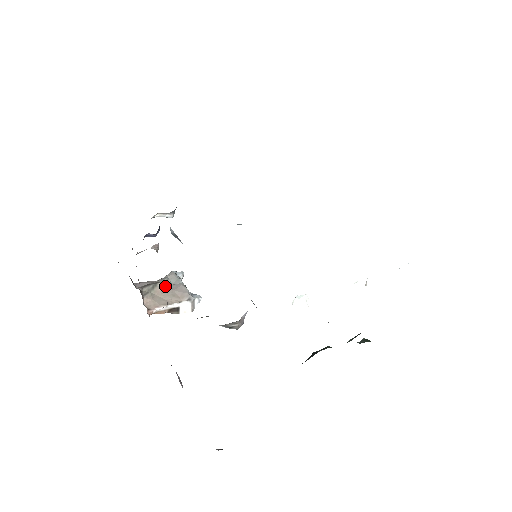
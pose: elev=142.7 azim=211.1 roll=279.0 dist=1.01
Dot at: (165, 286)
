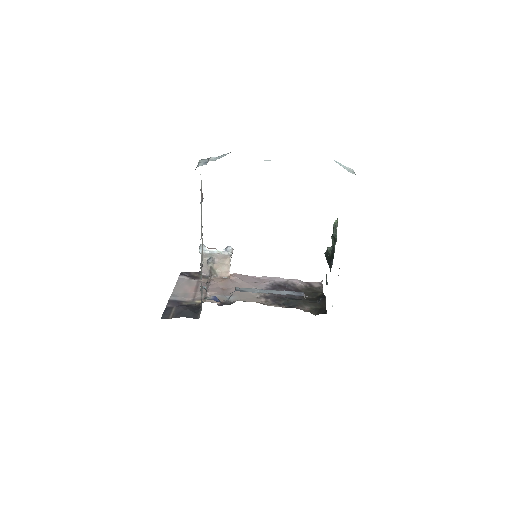
Dot at: (214, 263)
